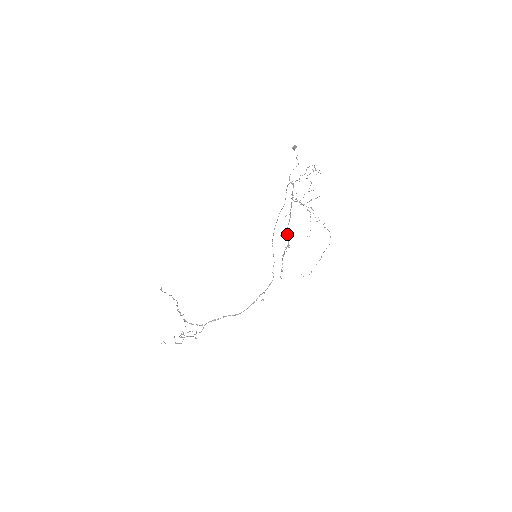
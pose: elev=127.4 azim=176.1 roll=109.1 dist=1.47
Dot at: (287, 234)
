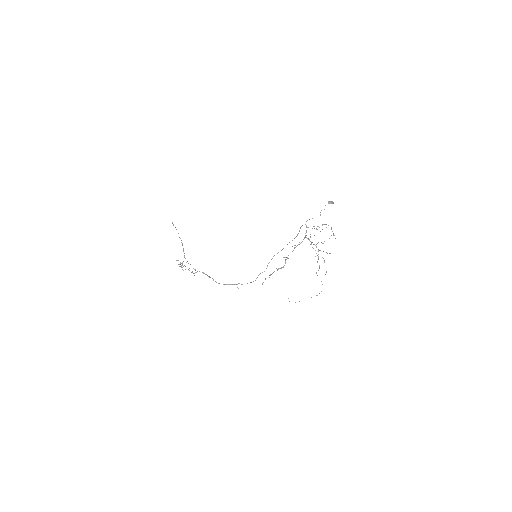
Dot at: occluded
